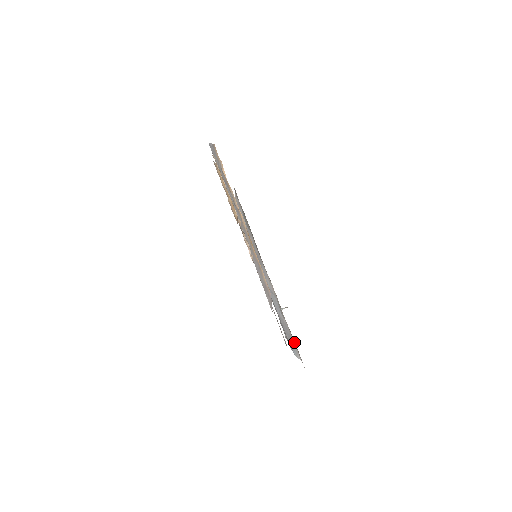
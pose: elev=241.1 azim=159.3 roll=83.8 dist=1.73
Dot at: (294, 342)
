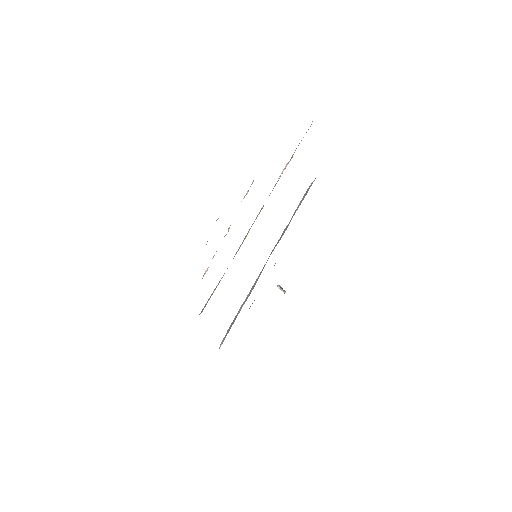
Dot at: occluded
